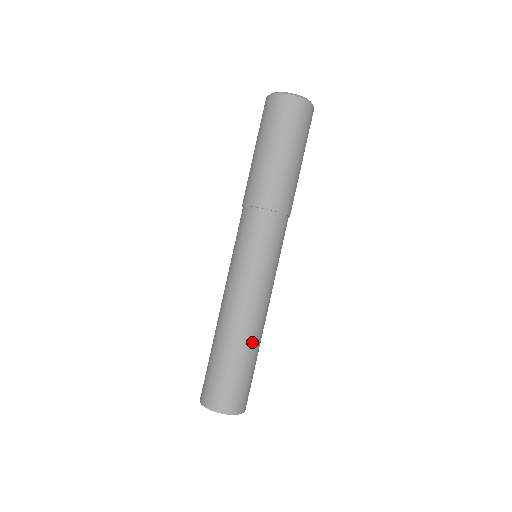
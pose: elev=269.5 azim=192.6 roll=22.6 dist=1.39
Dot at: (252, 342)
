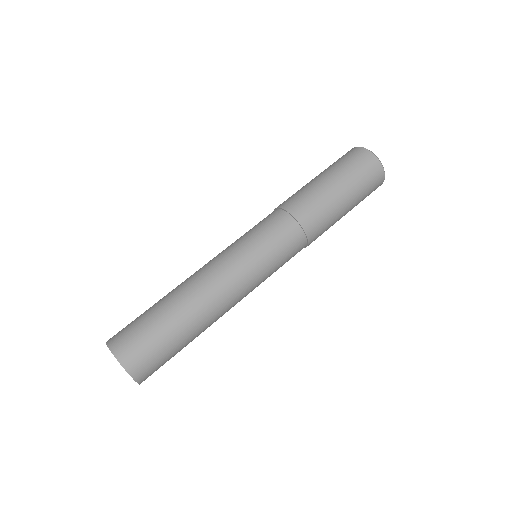
Dot at: (203, 326)
